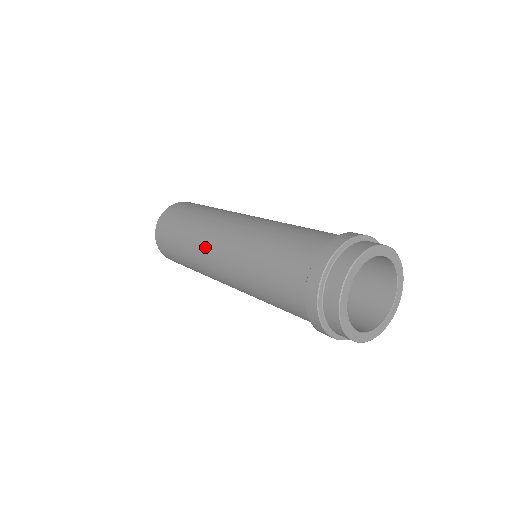
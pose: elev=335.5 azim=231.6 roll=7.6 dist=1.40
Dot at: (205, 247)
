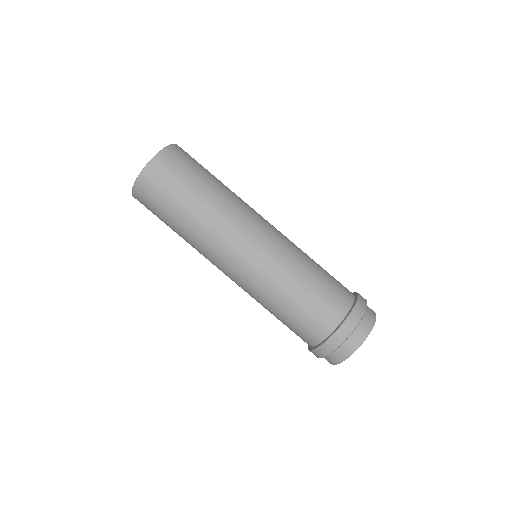
Dot at: (235, 229)
